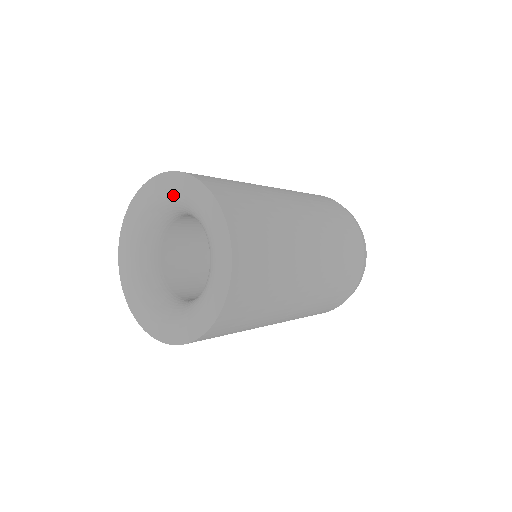
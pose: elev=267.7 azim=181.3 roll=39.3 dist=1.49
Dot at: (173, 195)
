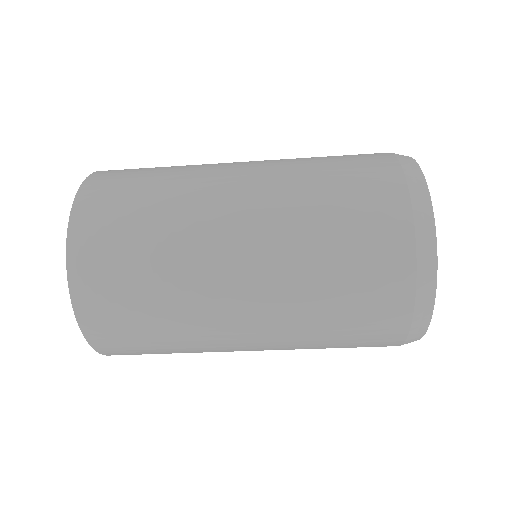
Dot at: occluded
